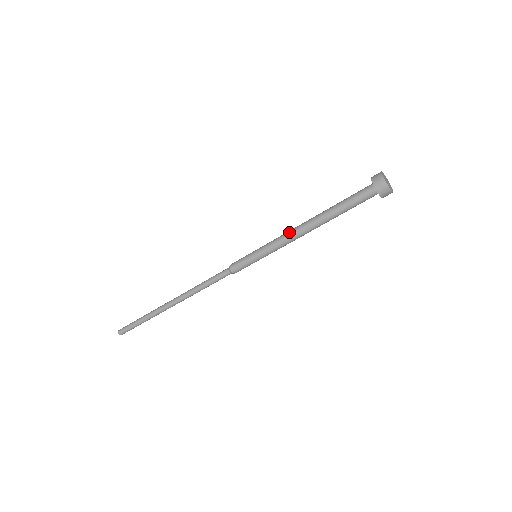
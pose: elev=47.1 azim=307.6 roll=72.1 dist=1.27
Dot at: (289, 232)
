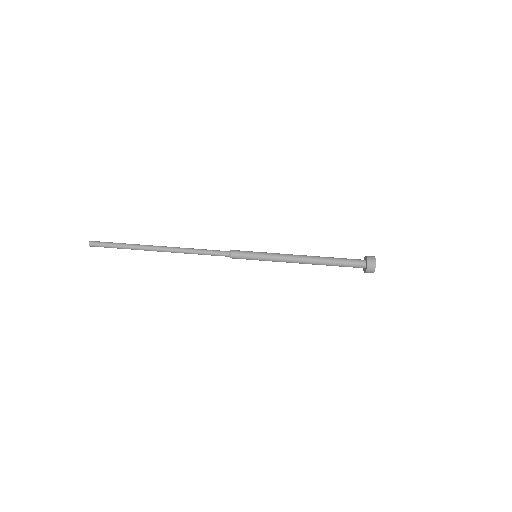
Dot at: (292, 254)
